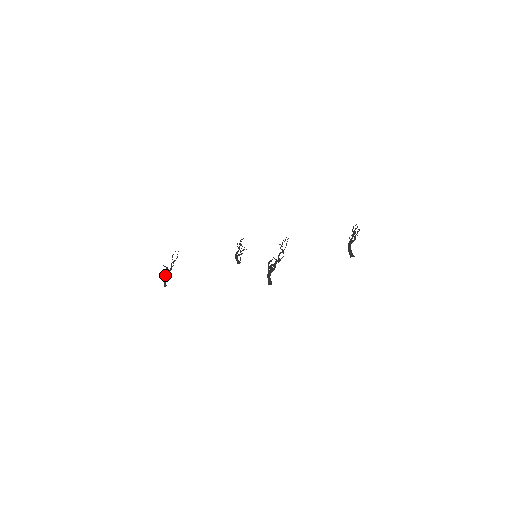
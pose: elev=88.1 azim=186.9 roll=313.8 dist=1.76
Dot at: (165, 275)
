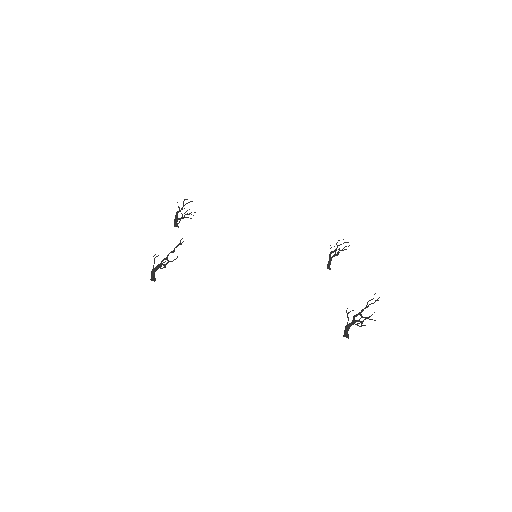
Dot at: (158, 267)
